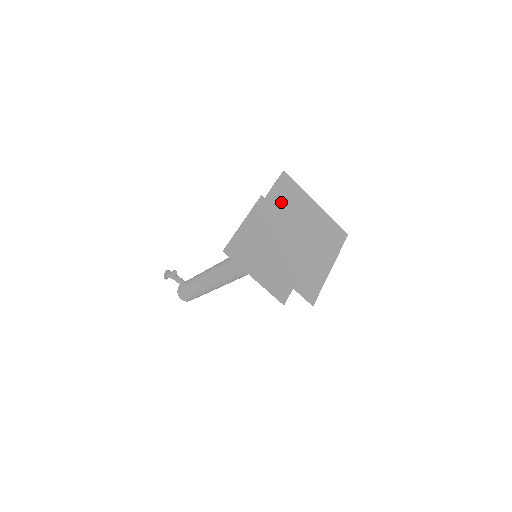
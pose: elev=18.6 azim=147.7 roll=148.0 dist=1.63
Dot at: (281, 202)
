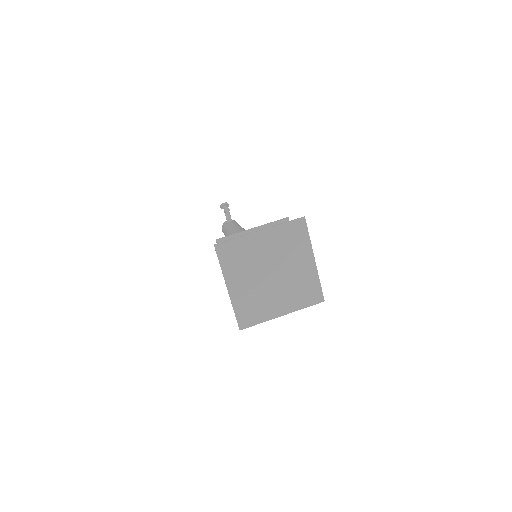
Dot at: (279, 240)
